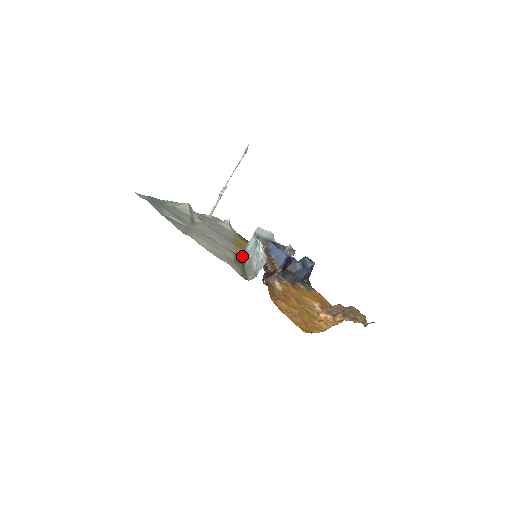
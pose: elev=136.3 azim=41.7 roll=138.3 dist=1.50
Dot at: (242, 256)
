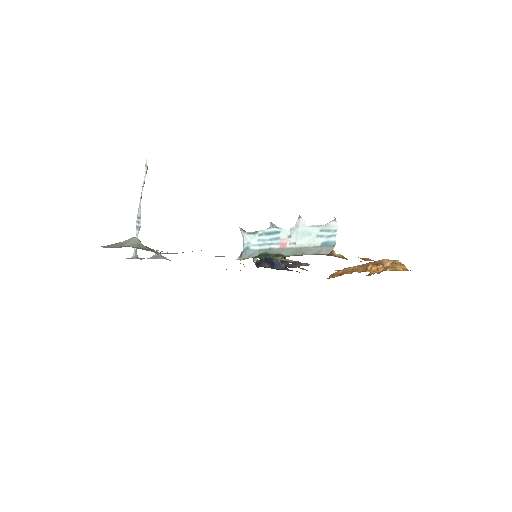
Dot at: (262, 253)
